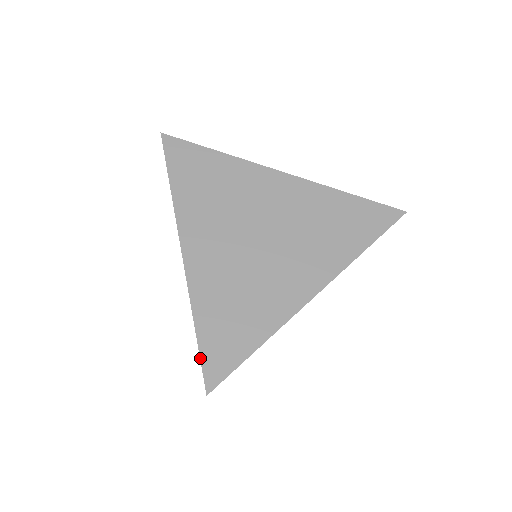
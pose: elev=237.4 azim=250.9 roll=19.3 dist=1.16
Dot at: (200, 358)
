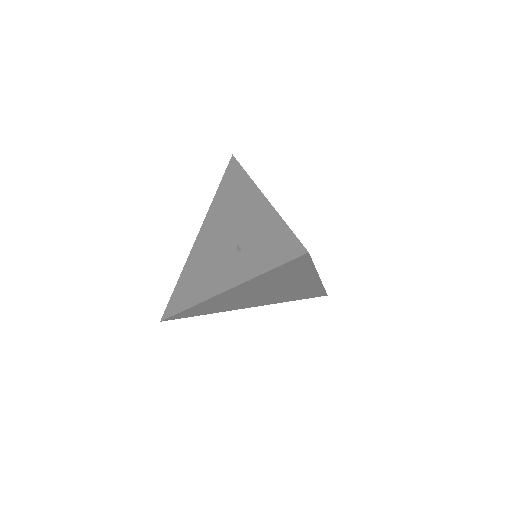
Dot at: occluded
